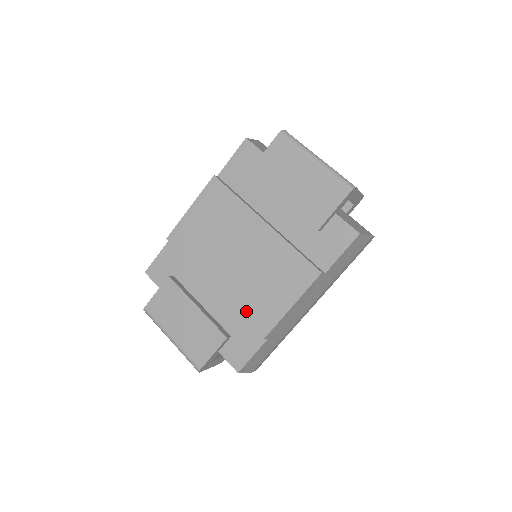
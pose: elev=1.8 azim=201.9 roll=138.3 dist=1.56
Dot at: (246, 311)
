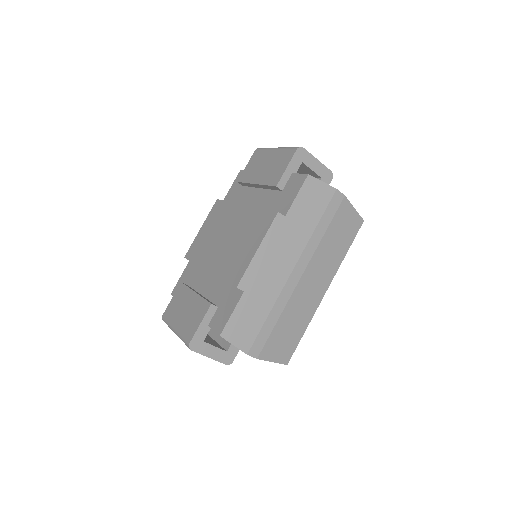
Dot at: (226, 274)
